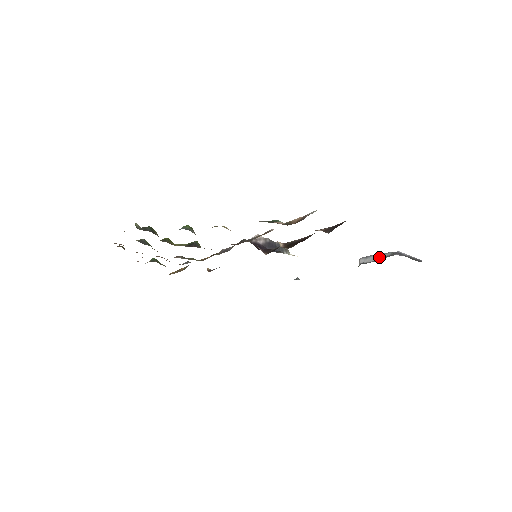
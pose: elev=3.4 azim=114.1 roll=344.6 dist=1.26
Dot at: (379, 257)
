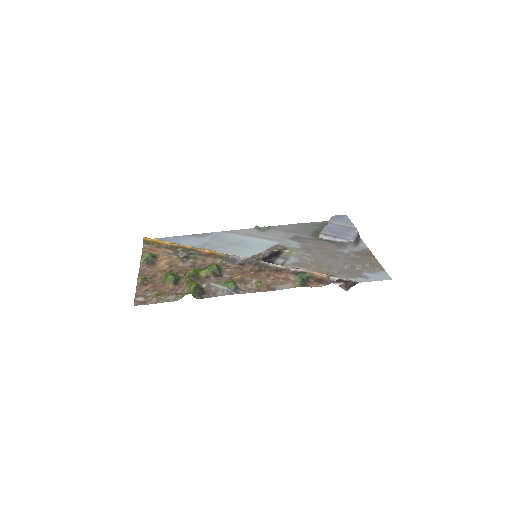
Dot at: (337, 240)
